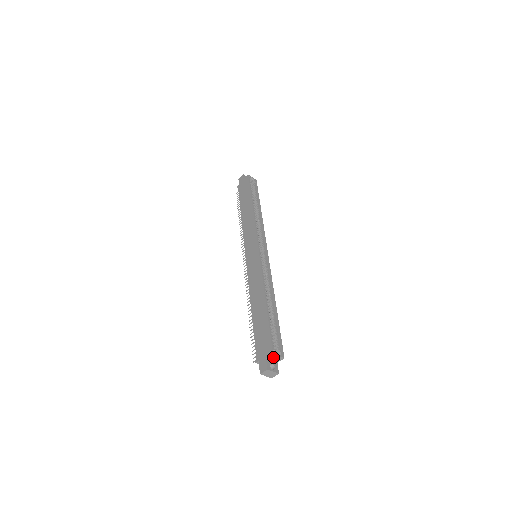
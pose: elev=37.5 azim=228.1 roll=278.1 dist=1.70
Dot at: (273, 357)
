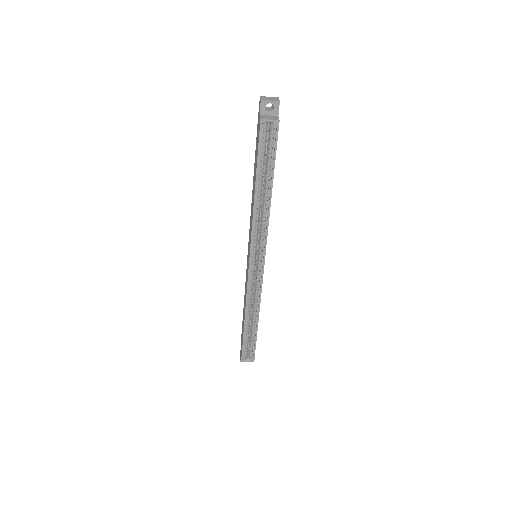
Dot at: occluded
